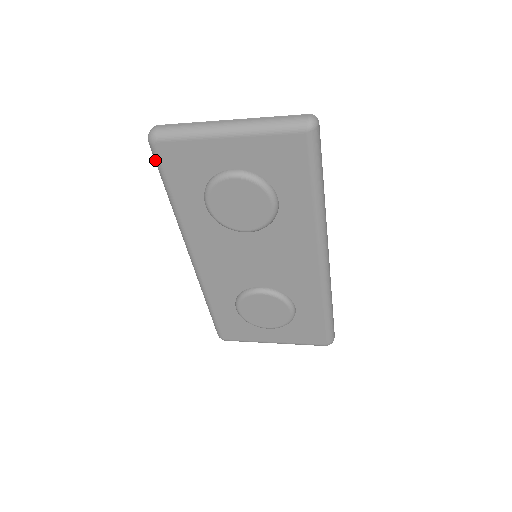
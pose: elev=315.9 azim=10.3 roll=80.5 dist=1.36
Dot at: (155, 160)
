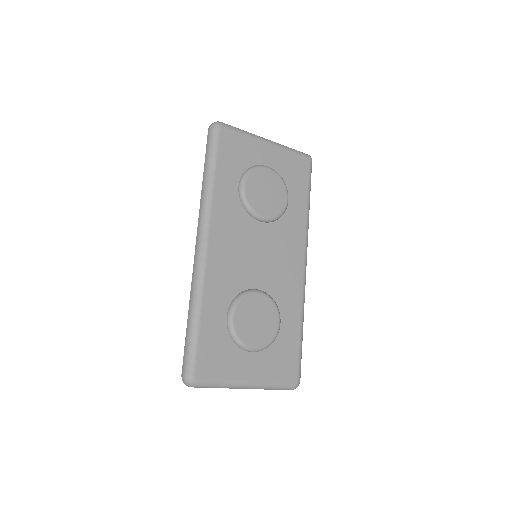
Dot at: (212, 140)
